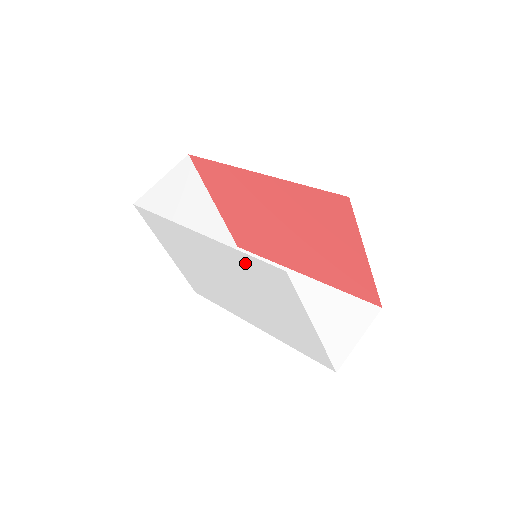
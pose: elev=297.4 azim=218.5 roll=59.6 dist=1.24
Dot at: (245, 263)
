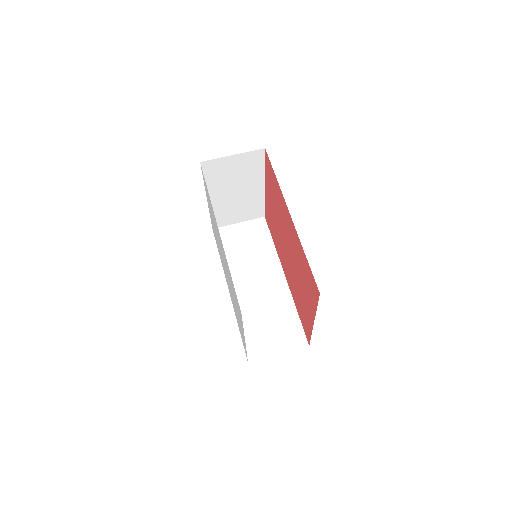
Dot at: occluded
